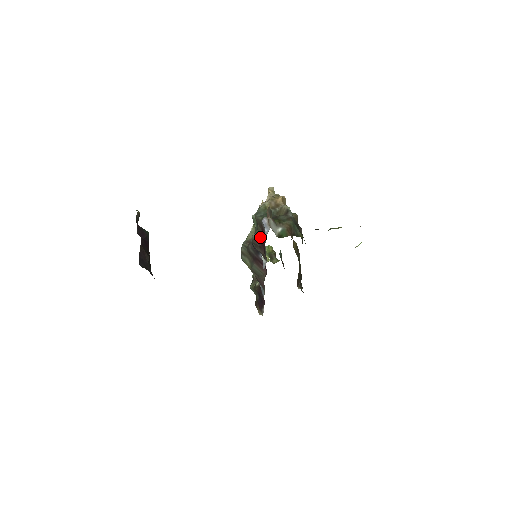
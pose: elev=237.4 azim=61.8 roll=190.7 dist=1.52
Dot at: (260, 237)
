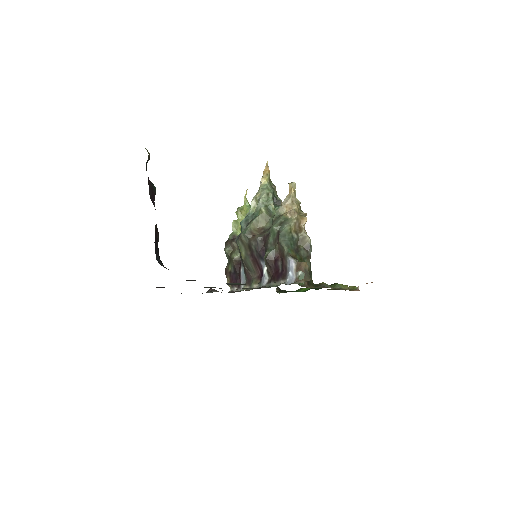
Dot at: (275, 260)
